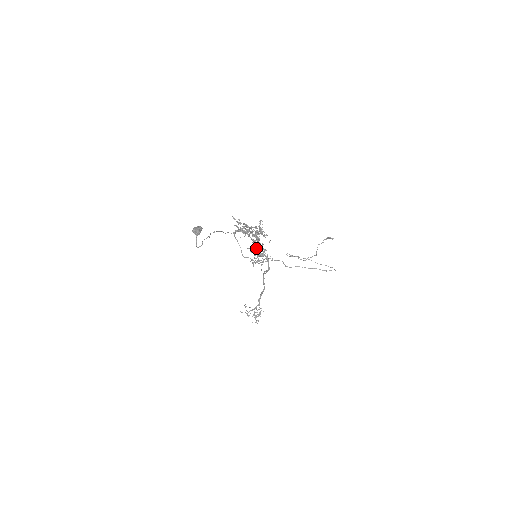
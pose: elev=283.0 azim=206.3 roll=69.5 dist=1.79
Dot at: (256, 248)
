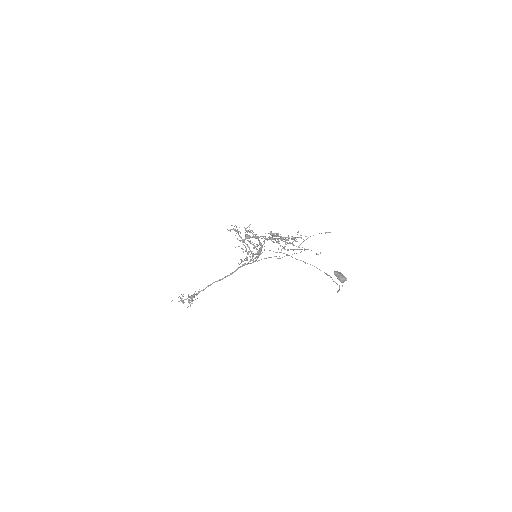
Dot at: occluded
